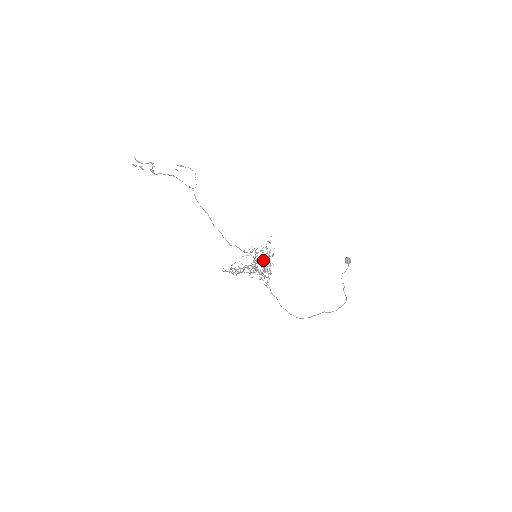
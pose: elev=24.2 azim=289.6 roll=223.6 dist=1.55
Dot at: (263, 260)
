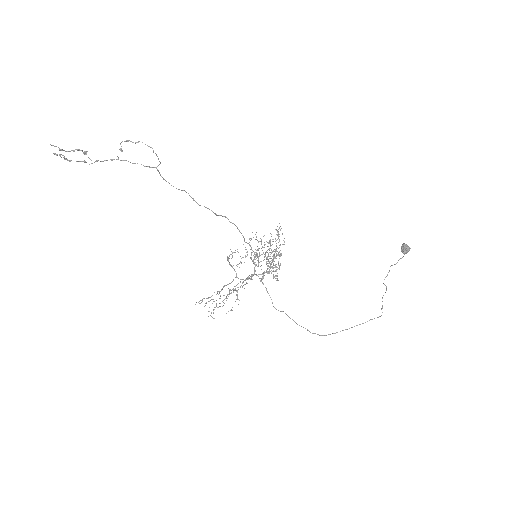
Dot at: (267, 259)
